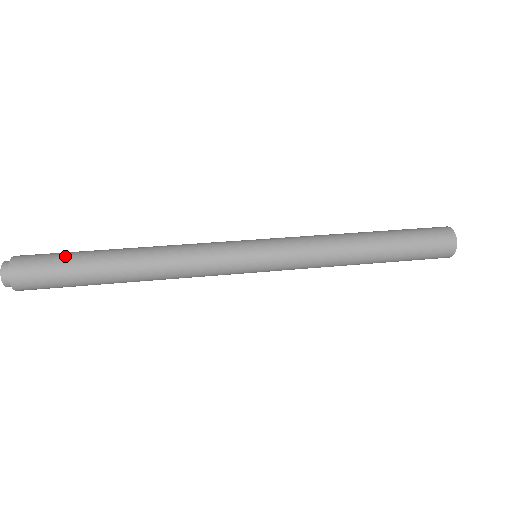
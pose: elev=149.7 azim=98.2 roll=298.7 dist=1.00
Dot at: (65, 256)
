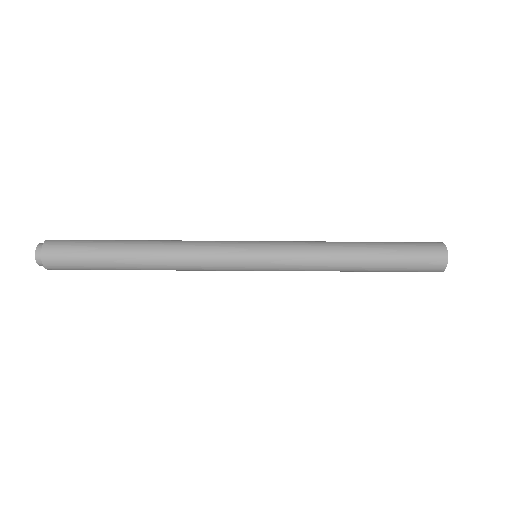
Dot at: (89, 242)
